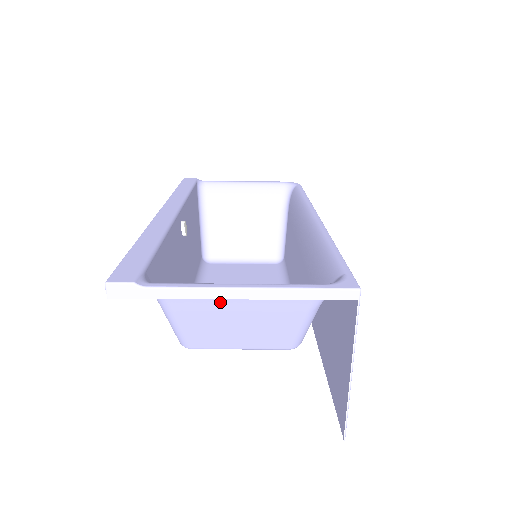
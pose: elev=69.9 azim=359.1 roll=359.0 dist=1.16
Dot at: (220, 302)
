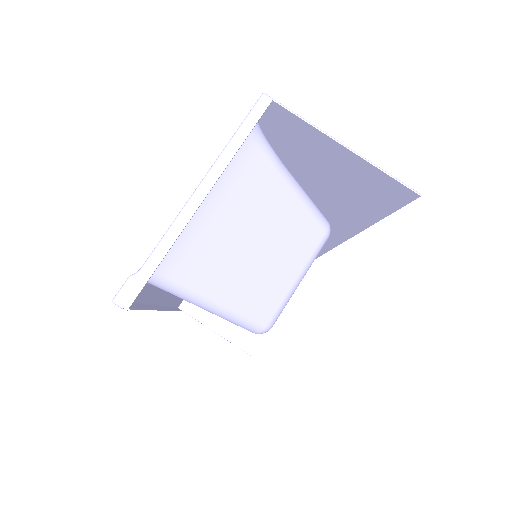
Dot at: (215, 235)
